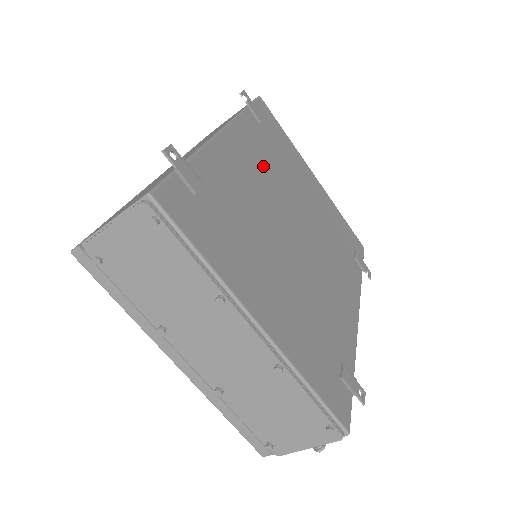
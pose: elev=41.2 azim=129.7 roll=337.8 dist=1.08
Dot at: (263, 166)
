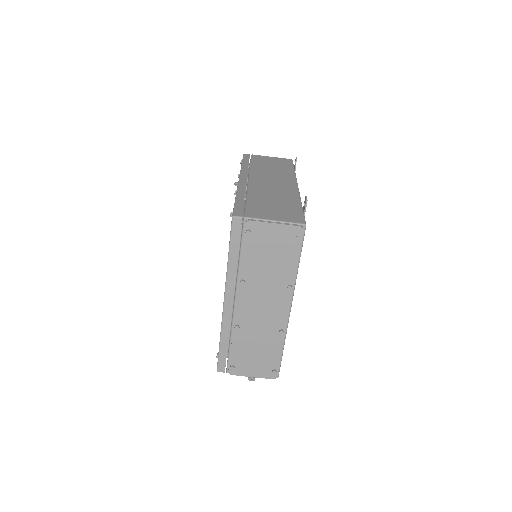
Dot at: occluded
